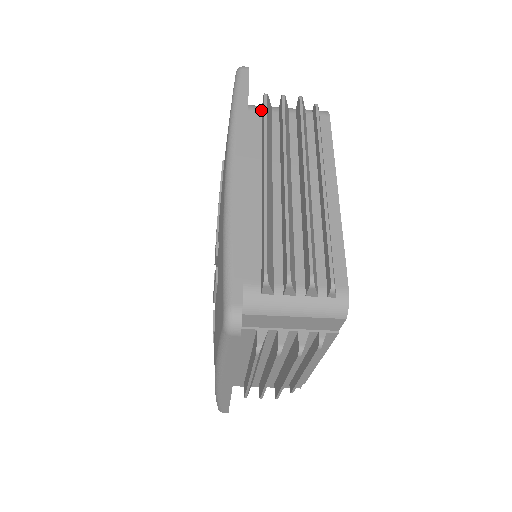
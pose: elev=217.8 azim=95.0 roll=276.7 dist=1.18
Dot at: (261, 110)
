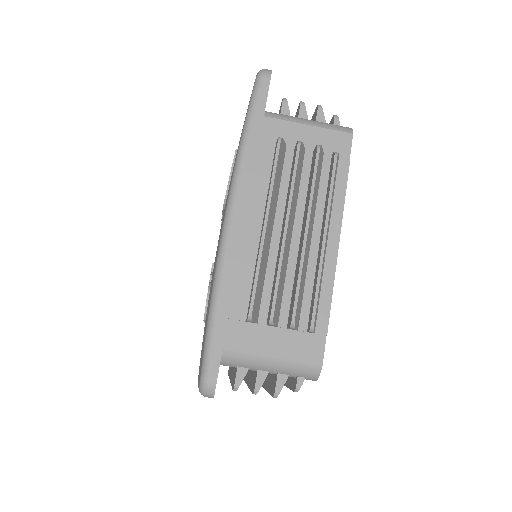
Dot at: occluded
